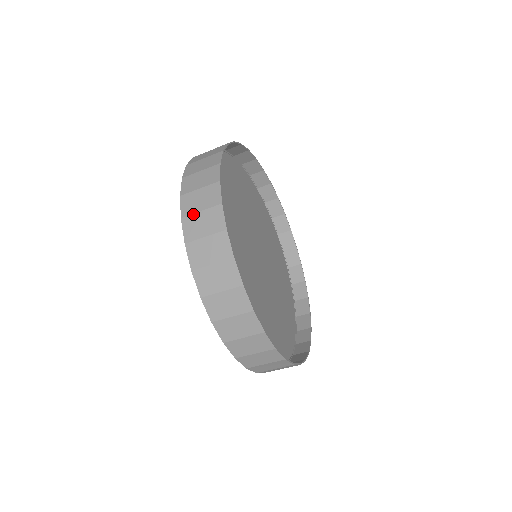
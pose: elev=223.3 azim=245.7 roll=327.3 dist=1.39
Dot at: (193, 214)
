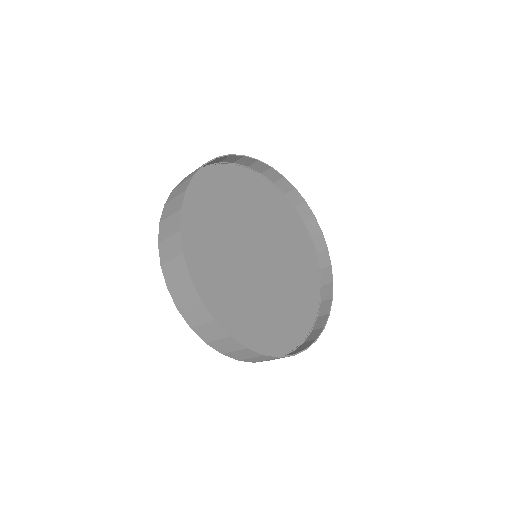
Dot at: (197, 326)
